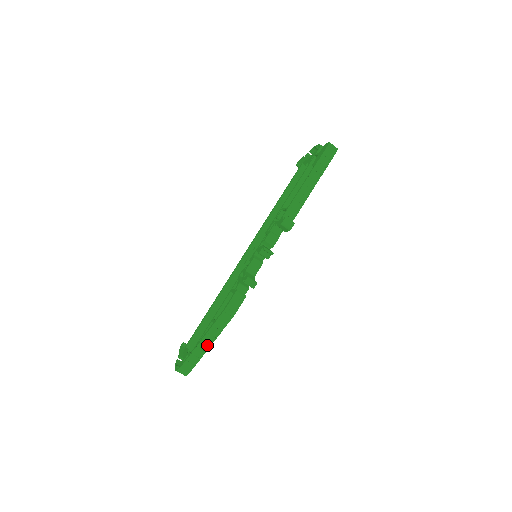
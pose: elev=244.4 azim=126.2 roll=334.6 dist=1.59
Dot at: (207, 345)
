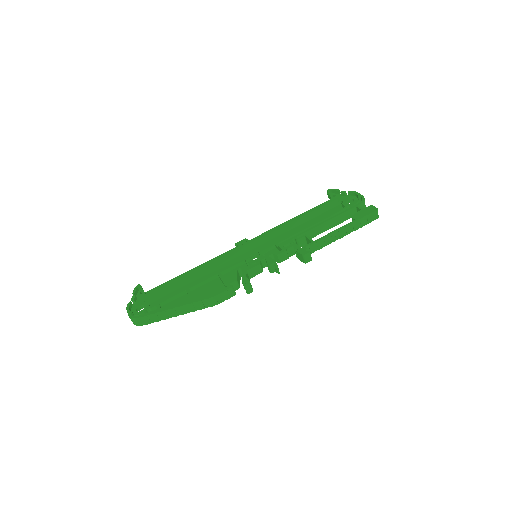
Dot at: (175, 314)
